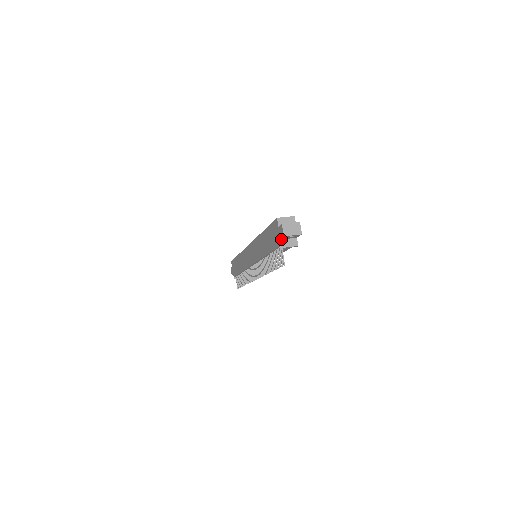
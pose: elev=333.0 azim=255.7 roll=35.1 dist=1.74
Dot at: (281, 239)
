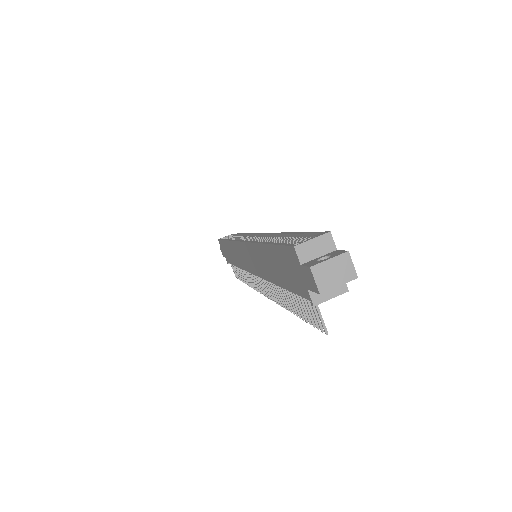
Dot at: occluded
